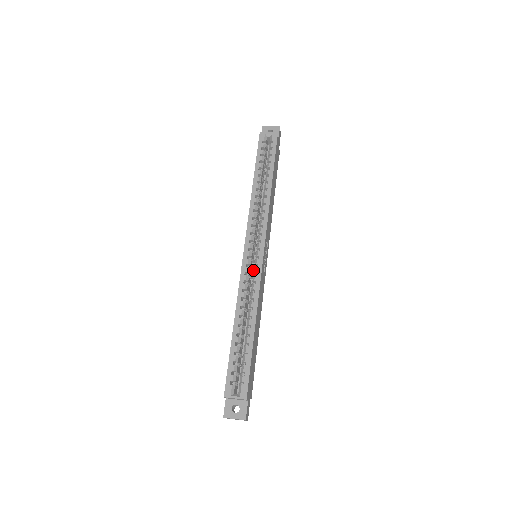
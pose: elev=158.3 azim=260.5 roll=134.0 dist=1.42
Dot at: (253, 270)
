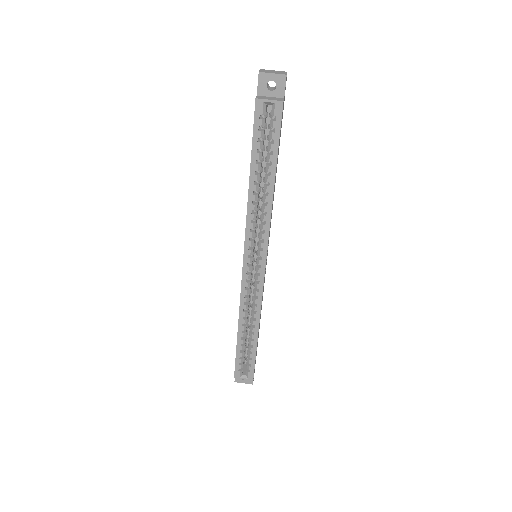
Dot at: (254, 277)
